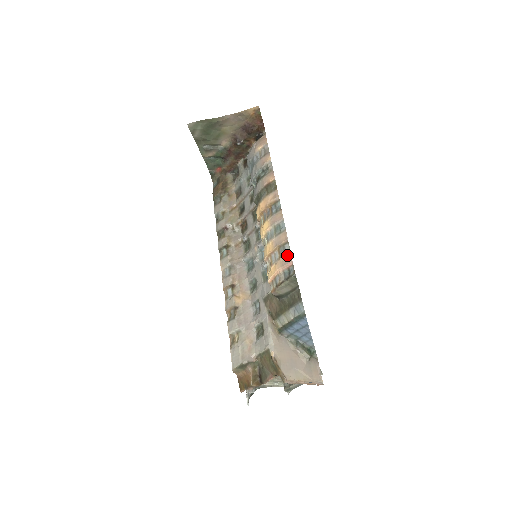
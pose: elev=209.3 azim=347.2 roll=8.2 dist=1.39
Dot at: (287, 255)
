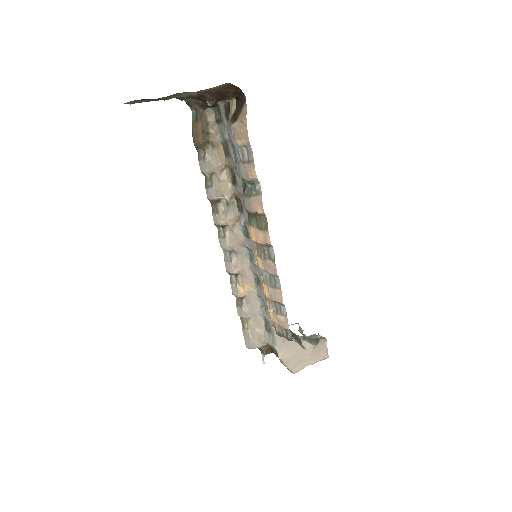
Dot at: (283, 317)
